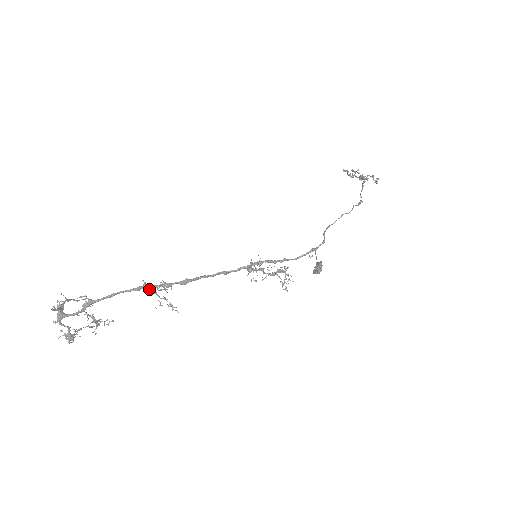
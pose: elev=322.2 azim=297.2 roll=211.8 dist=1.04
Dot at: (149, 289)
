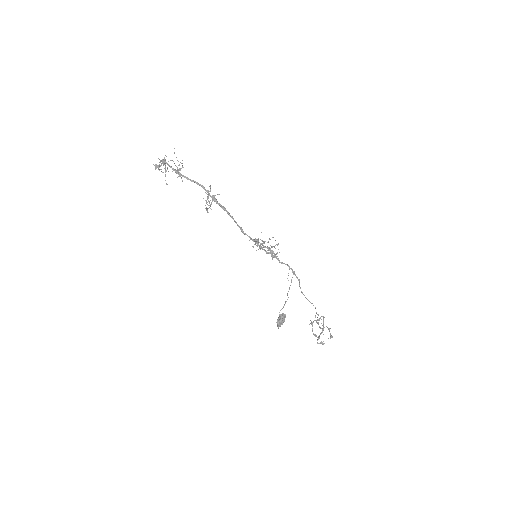
Dot at: occluded
